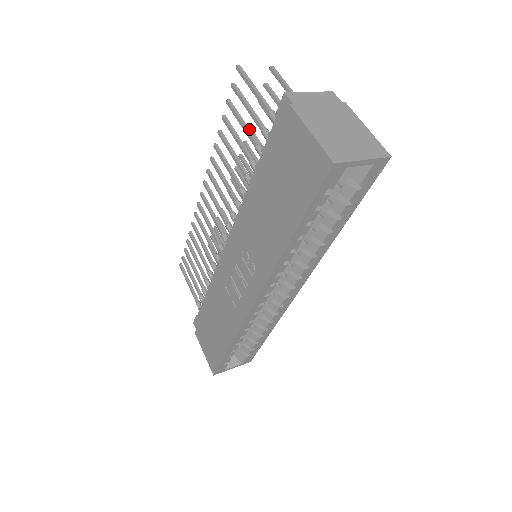
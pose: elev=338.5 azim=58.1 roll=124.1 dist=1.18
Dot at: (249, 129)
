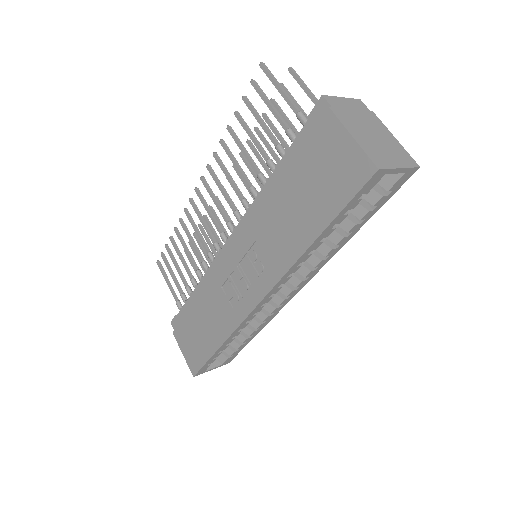
Dot at: (268, 128)
